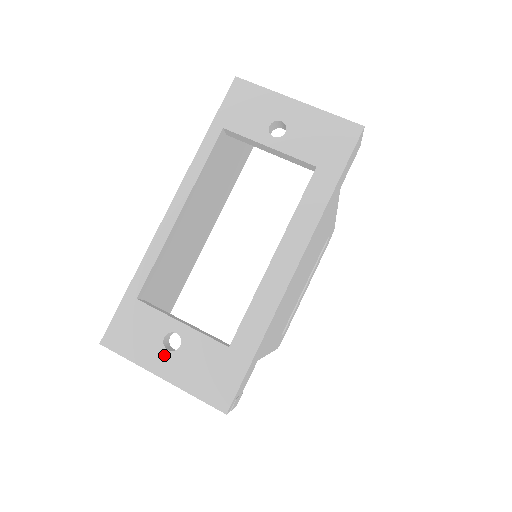
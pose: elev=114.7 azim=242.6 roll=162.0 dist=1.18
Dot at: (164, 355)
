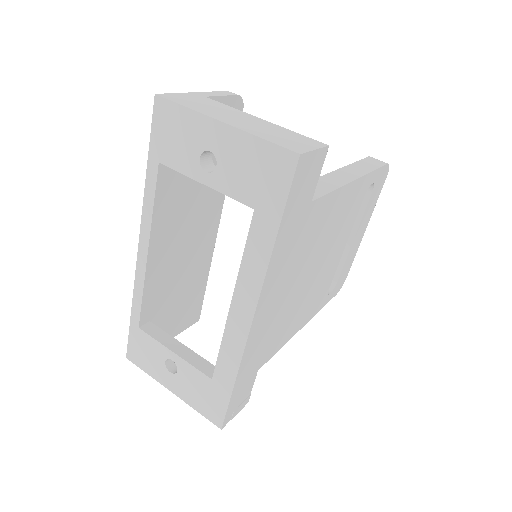
Dot at: (168, 375)
